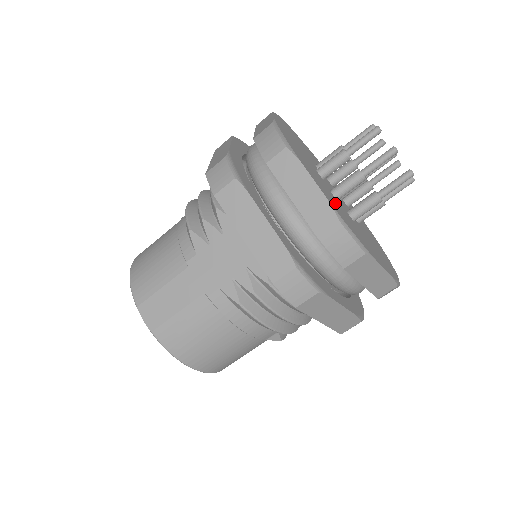
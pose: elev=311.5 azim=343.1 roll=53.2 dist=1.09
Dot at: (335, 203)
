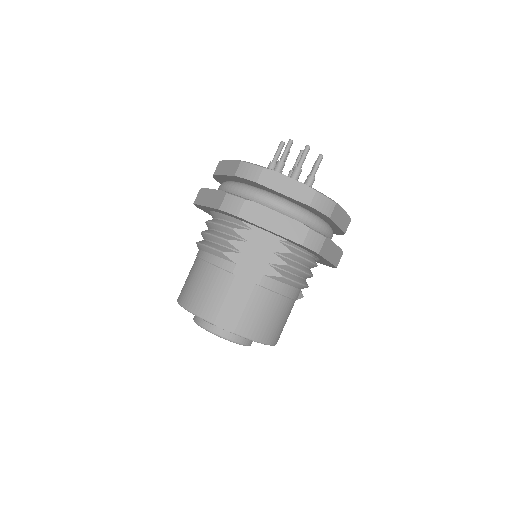
Dot at: occluded
